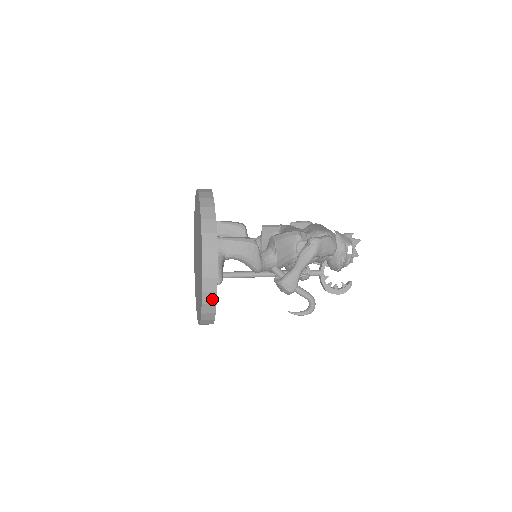
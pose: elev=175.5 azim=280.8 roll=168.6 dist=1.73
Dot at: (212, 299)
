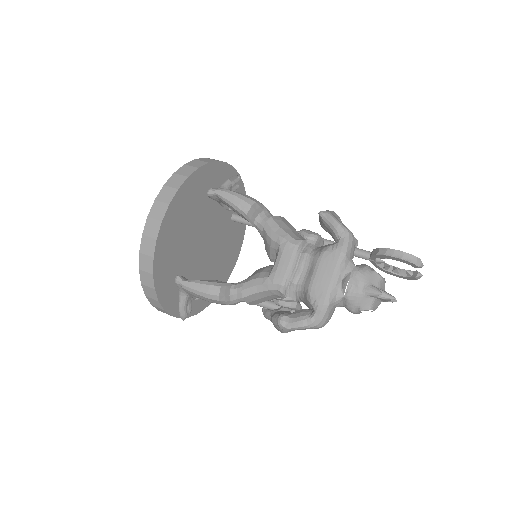
Dot at: occluded
